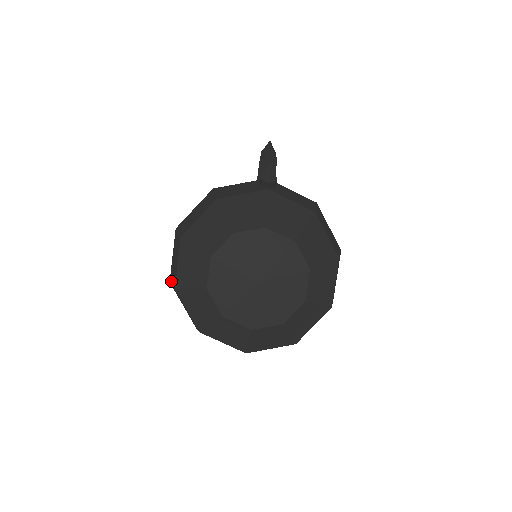
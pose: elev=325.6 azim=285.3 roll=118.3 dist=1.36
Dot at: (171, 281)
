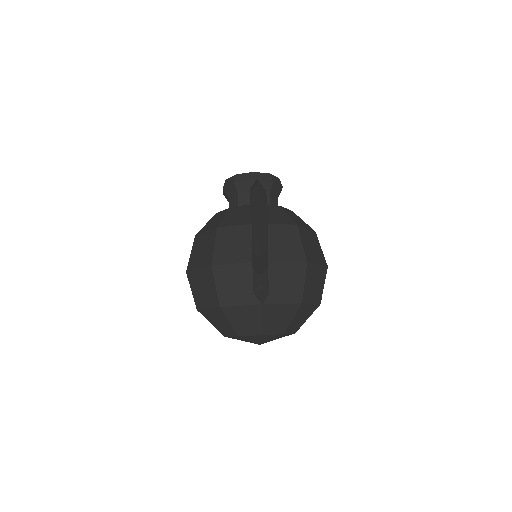
Dot at: occluded
